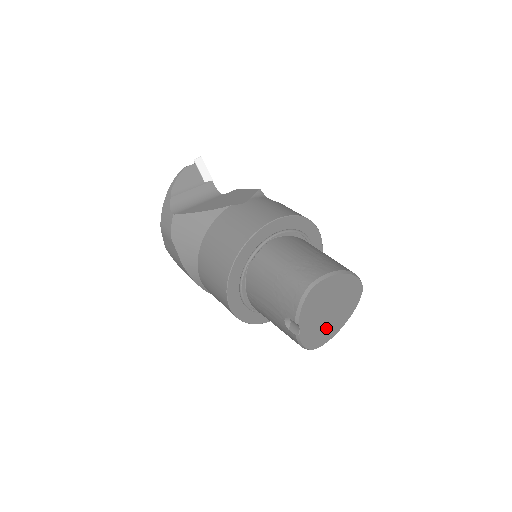
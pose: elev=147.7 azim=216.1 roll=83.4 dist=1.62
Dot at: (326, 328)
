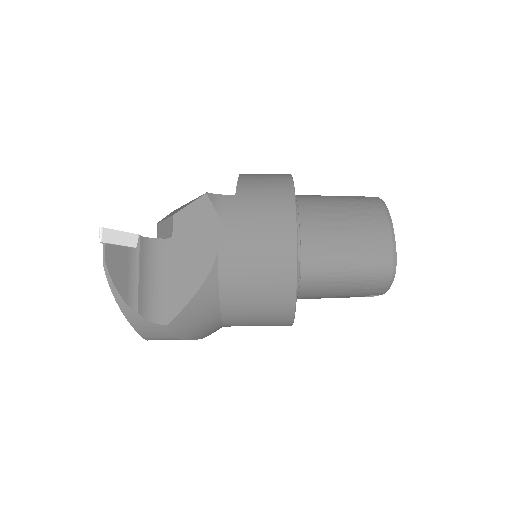
Dot at: occluded
